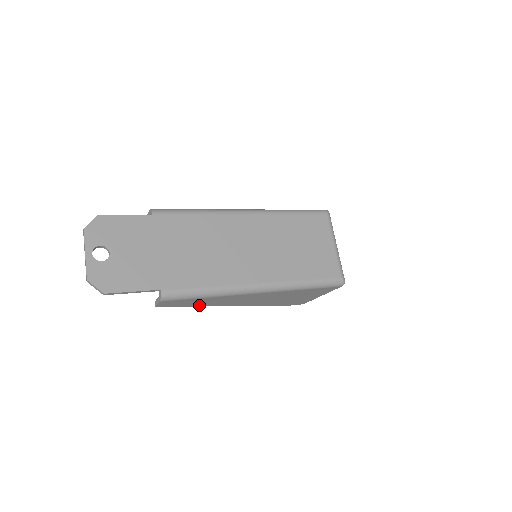
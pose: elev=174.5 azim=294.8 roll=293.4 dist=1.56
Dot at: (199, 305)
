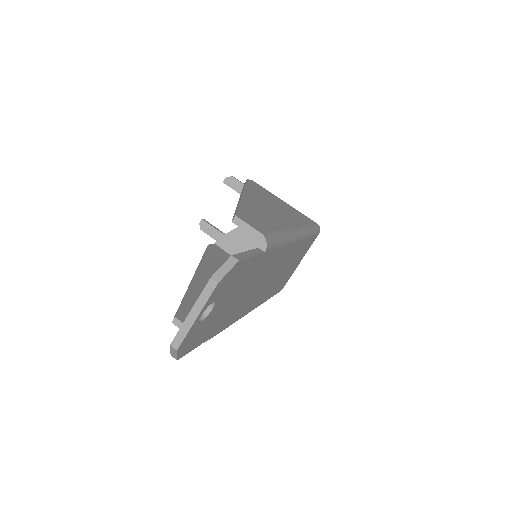
Dot at: occluded
